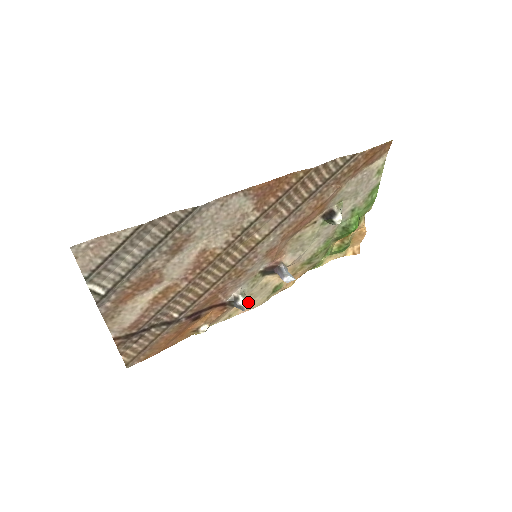
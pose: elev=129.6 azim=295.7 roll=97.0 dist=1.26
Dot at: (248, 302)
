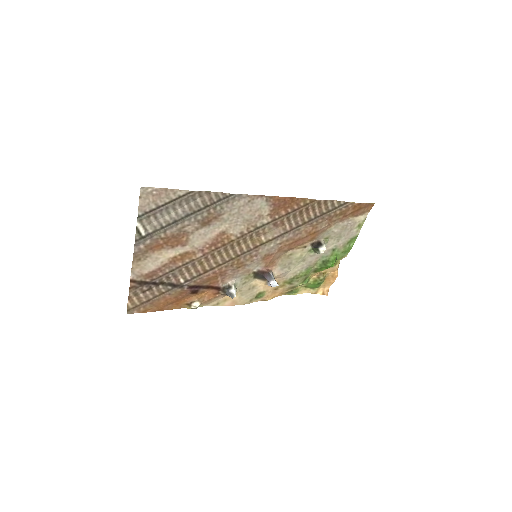
Dot at: (235, 297)
